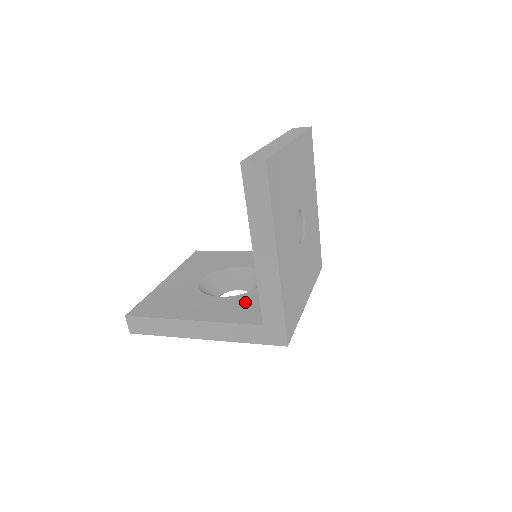
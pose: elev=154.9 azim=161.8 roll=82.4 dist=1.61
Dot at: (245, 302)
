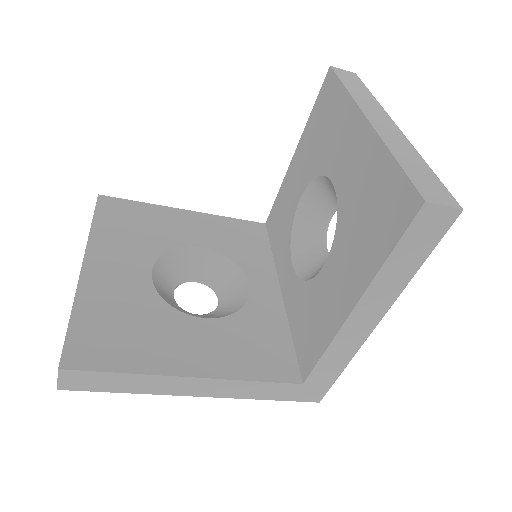
Dot at: (251, 332)
